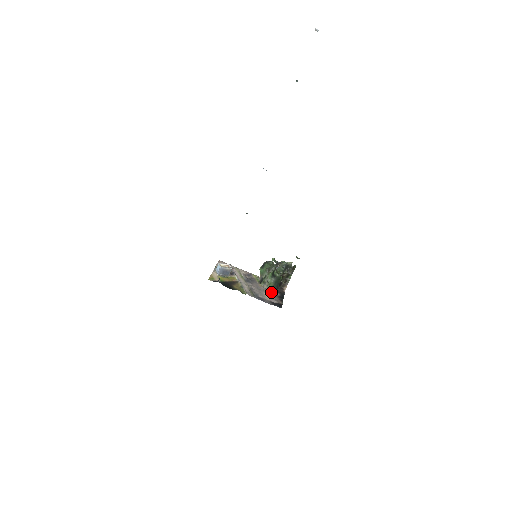
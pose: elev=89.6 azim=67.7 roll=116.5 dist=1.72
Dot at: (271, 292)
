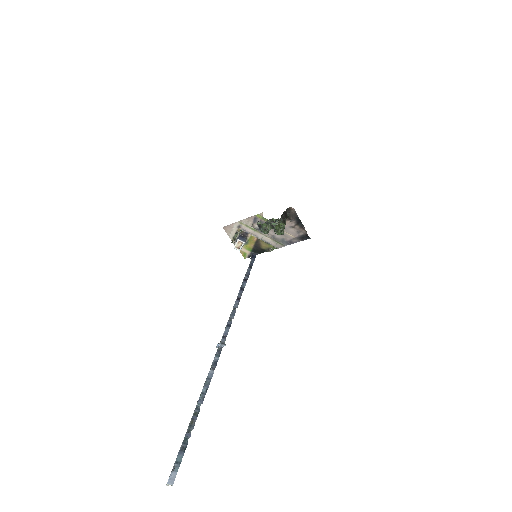
Dot at: (287, 225)
